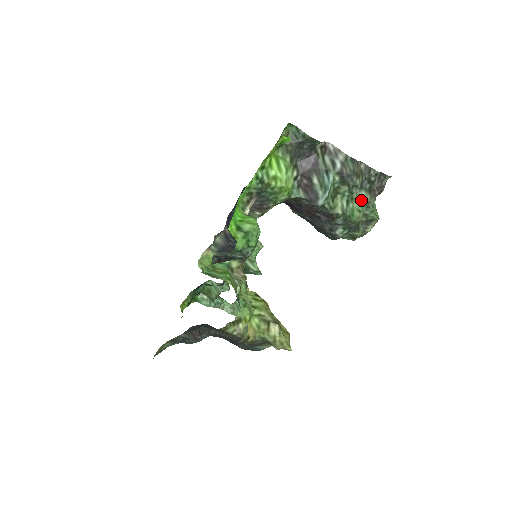
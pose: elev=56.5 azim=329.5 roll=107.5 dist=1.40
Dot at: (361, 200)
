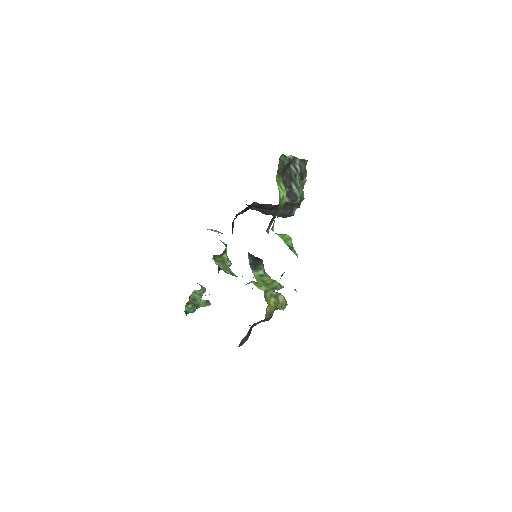
Dot at: (303, 184)
